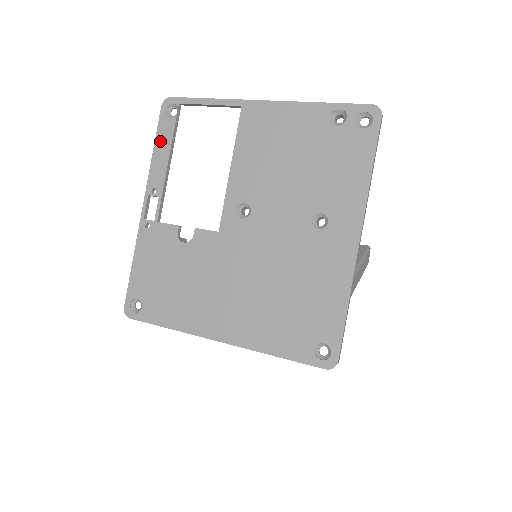
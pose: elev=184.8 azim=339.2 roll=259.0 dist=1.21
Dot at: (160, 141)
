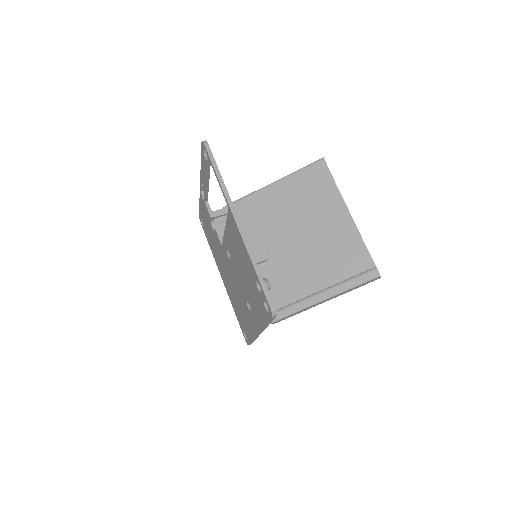
Dot at: (202, 163)
